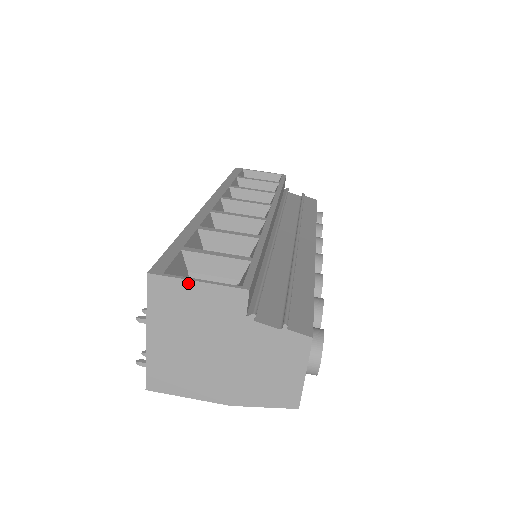
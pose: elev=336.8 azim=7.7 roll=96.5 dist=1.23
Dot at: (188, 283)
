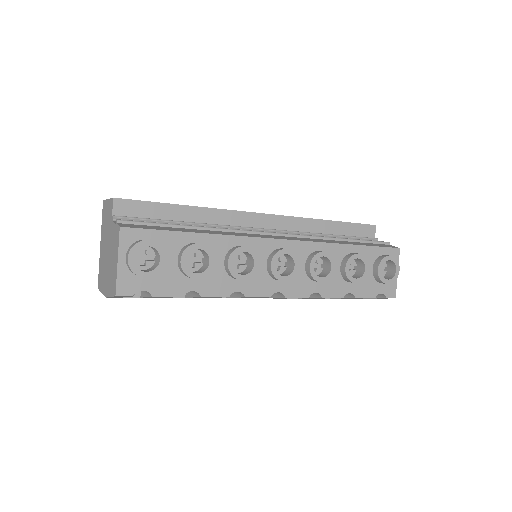
Dot at: (107, 202)
